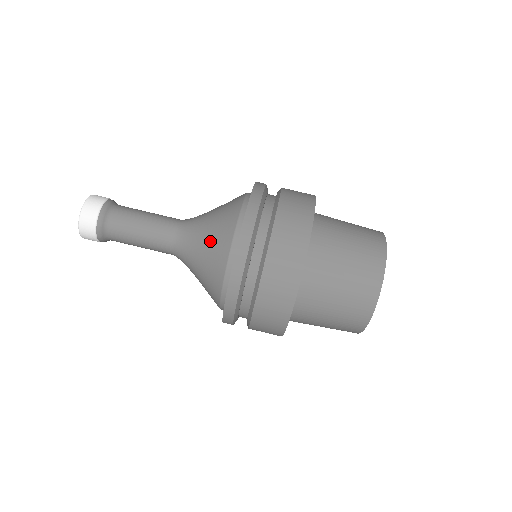
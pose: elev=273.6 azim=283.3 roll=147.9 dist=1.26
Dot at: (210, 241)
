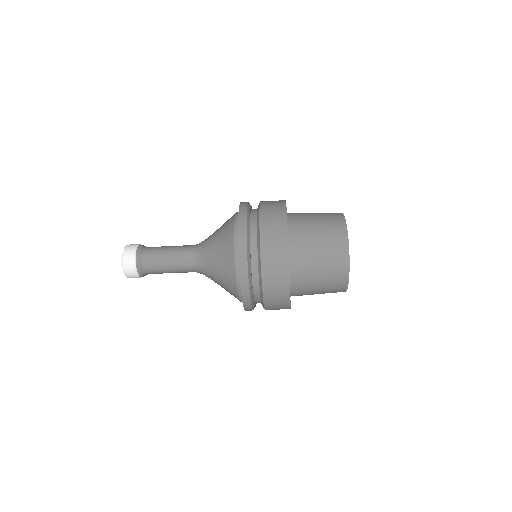
Dot at: (221, 277)
